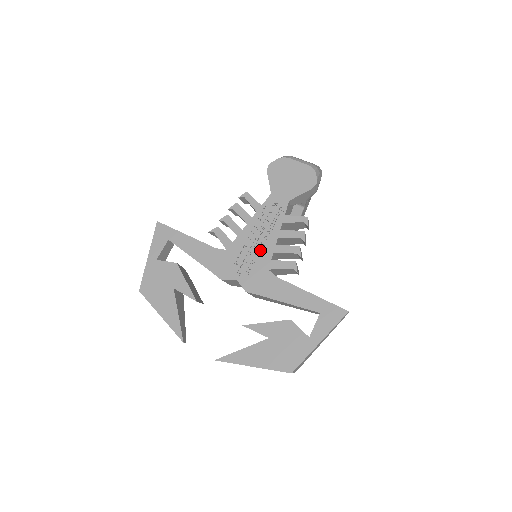
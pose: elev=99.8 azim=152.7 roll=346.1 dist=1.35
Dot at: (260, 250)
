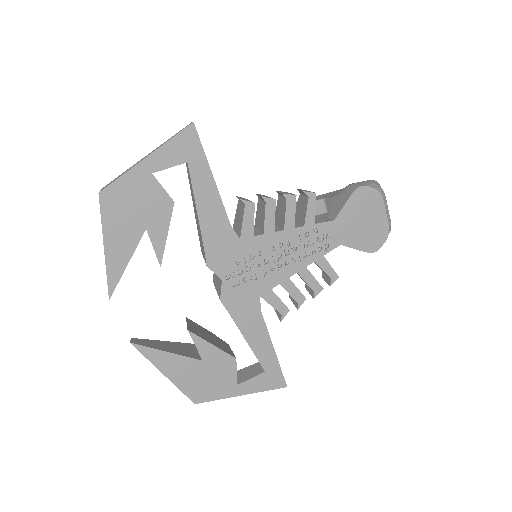
Dot at: (270, 269)
